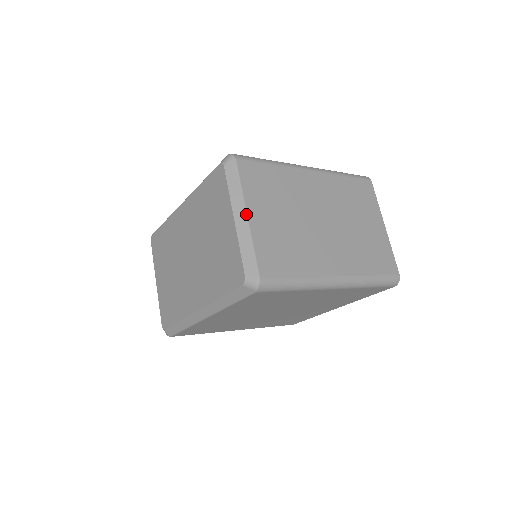
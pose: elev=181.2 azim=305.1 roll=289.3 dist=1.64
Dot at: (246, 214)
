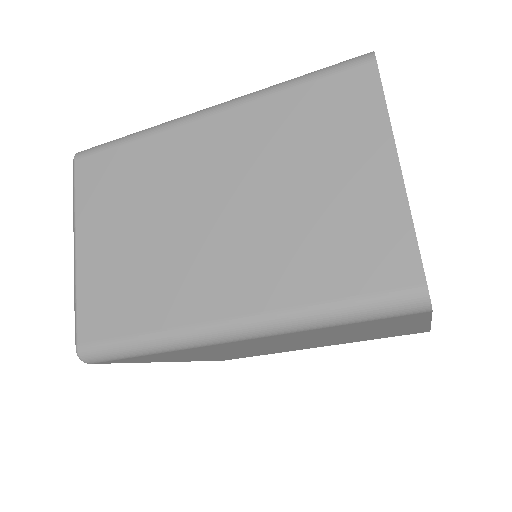
Dot at: (75, 246)
